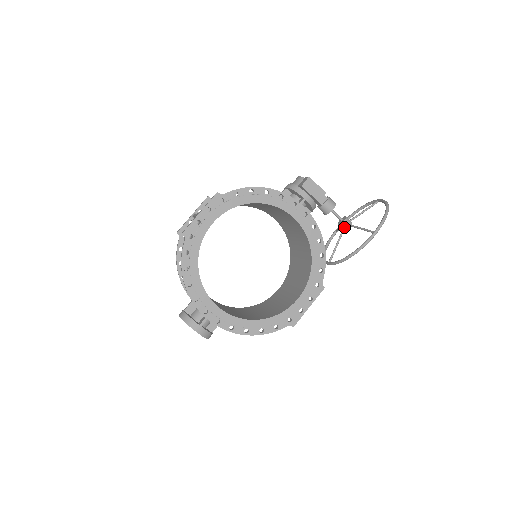
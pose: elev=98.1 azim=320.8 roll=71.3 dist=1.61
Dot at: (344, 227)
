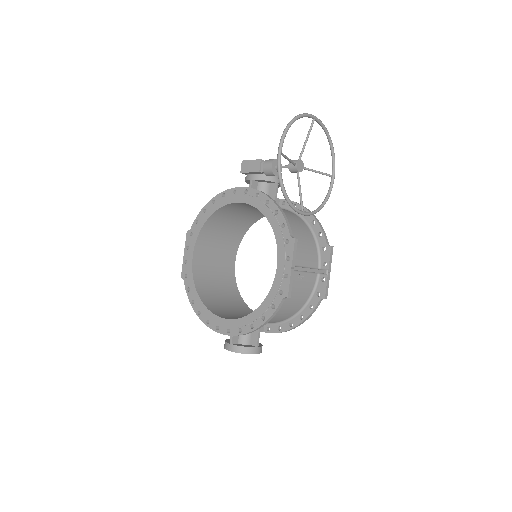
Dot at: (294, 170)
